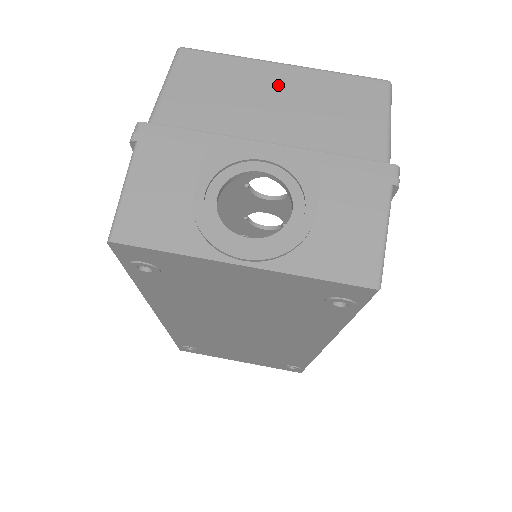
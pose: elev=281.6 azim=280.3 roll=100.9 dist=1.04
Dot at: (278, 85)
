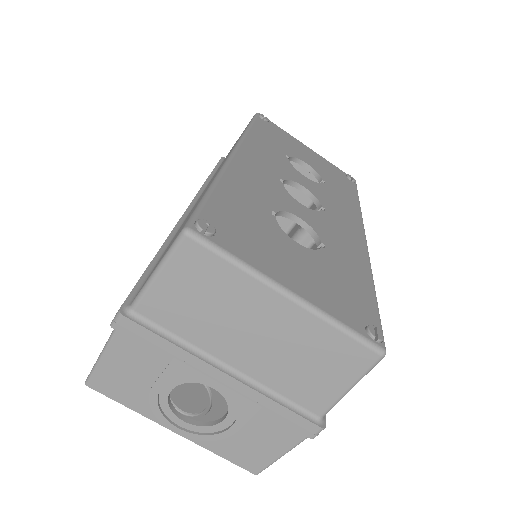
Dot at: (269, 319)
